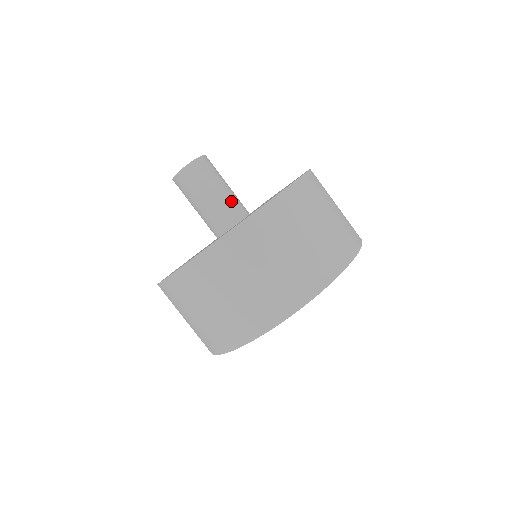
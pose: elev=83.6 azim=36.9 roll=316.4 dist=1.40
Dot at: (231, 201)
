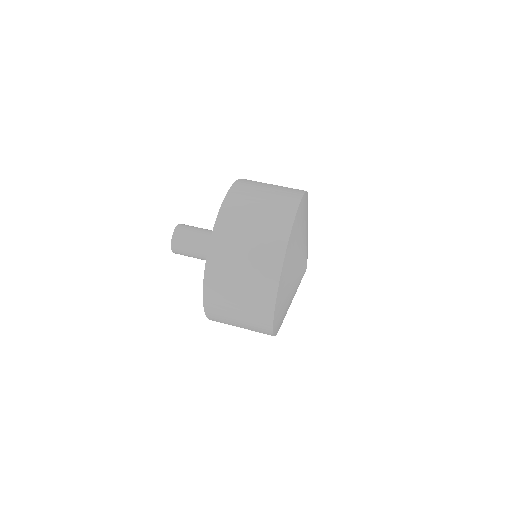
Dot at: occluded
